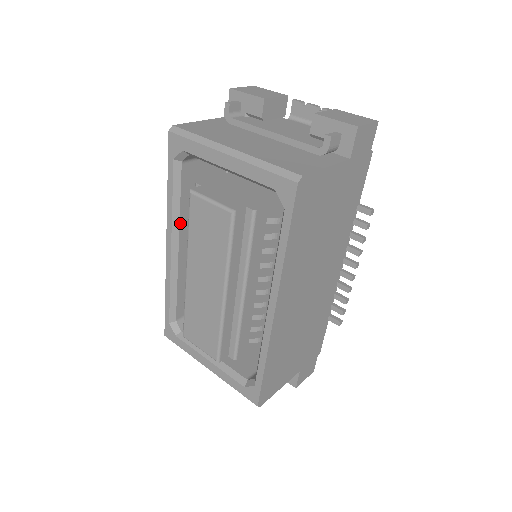
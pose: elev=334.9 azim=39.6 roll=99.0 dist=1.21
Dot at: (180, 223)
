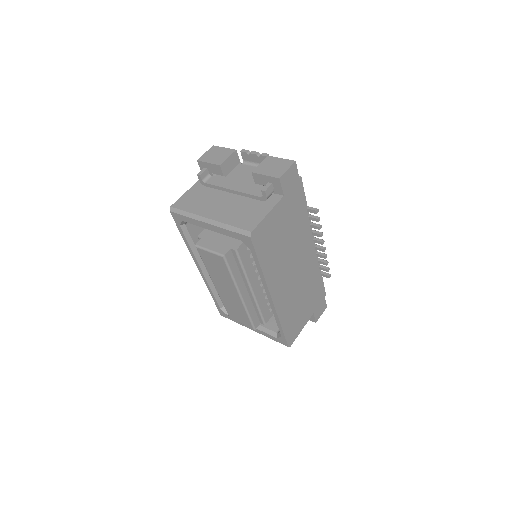
Dot at: occluded
